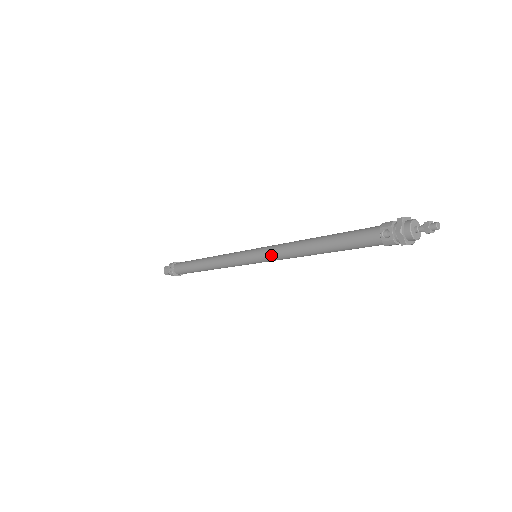
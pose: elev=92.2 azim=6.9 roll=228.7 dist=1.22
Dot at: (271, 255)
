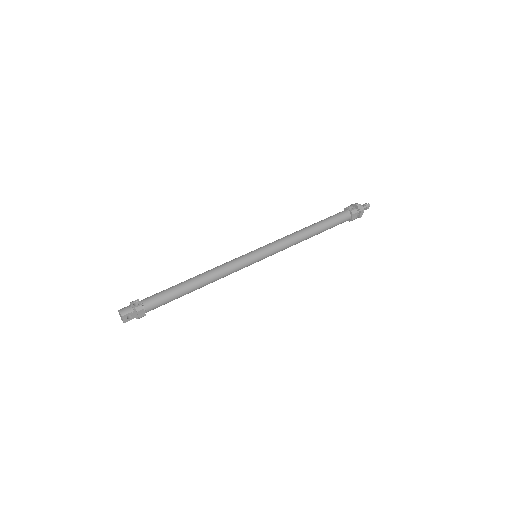
Dot at: (276, 243)
